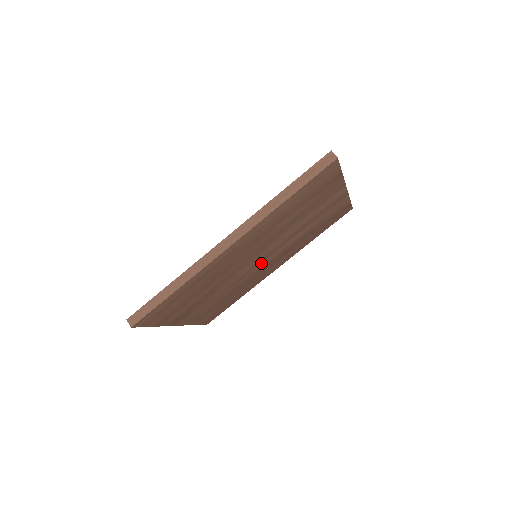
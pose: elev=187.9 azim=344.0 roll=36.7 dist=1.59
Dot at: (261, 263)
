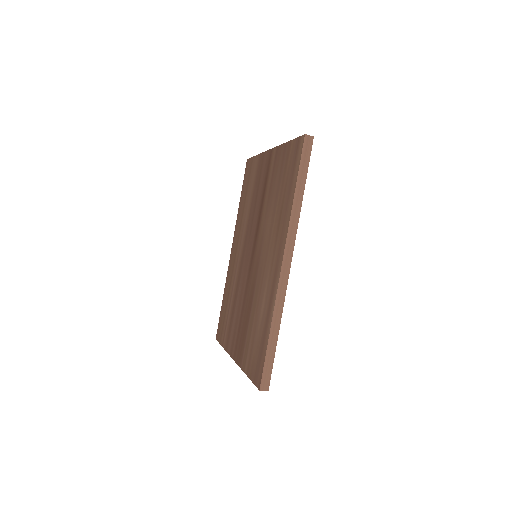
Dot at: occluded
